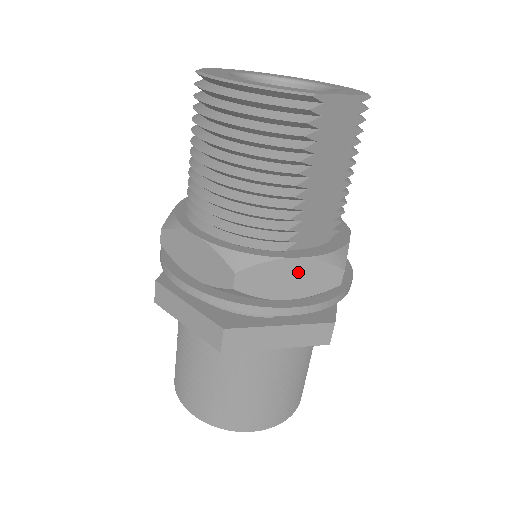
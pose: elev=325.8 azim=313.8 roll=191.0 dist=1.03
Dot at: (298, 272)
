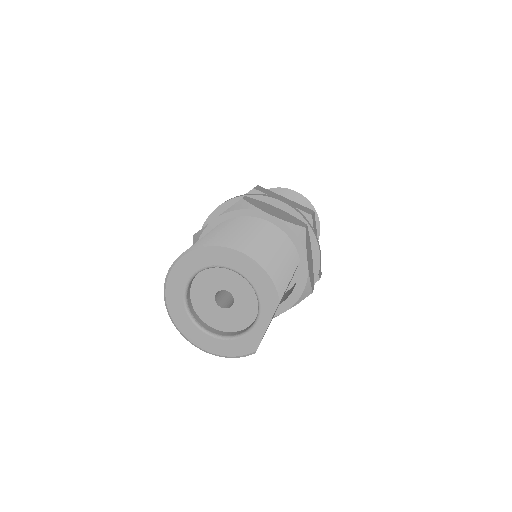
Dot at: occluded
